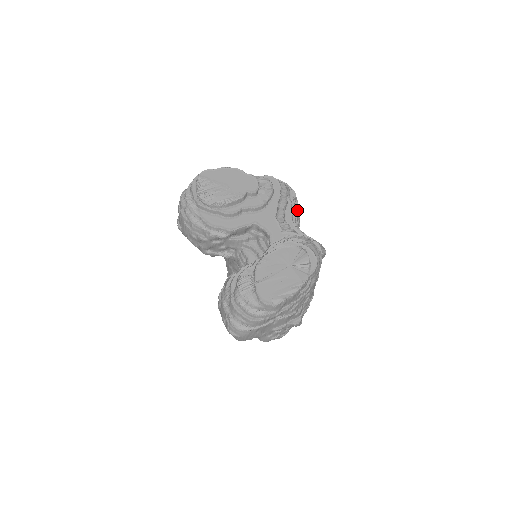
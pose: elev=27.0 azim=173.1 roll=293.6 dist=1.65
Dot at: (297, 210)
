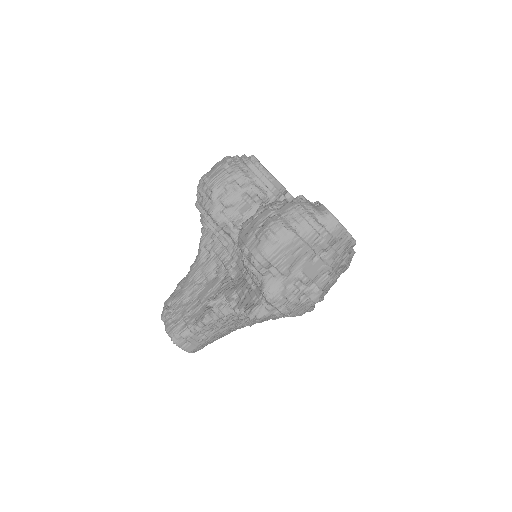
Dot at: occluded
